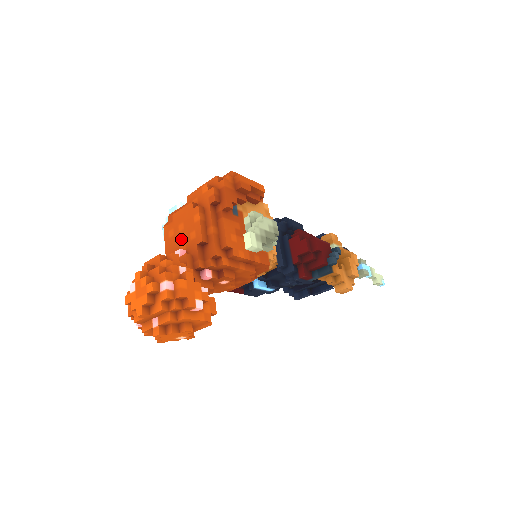
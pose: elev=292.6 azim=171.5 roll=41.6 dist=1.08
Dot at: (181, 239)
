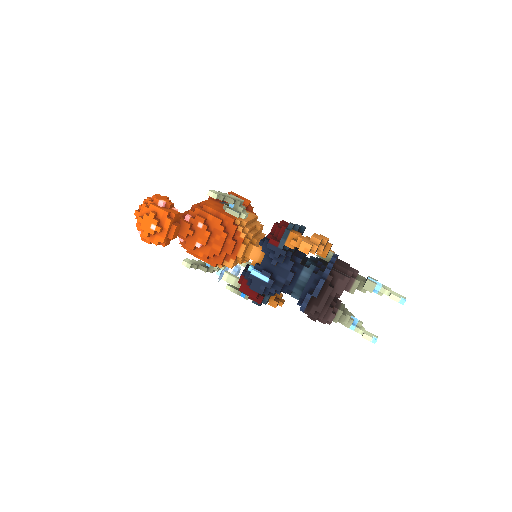
Dot at: occluded
